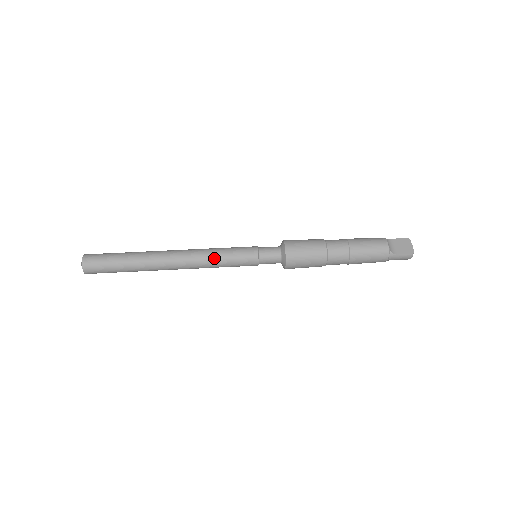
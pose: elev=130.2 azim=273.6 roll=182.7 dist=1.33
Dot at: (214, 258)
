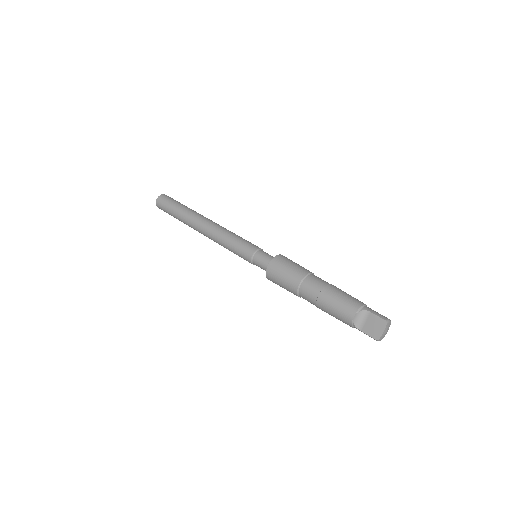
Dot at: (223, 244)
